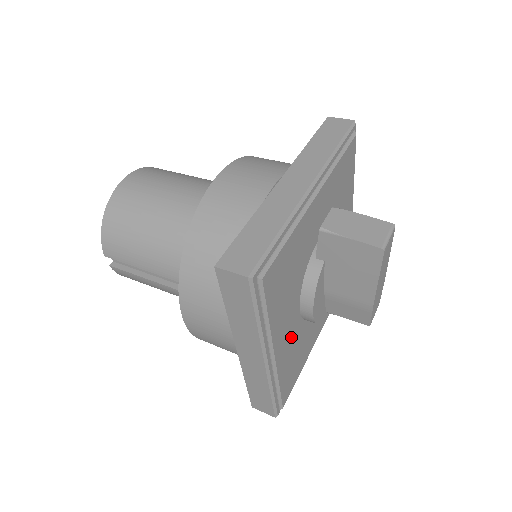
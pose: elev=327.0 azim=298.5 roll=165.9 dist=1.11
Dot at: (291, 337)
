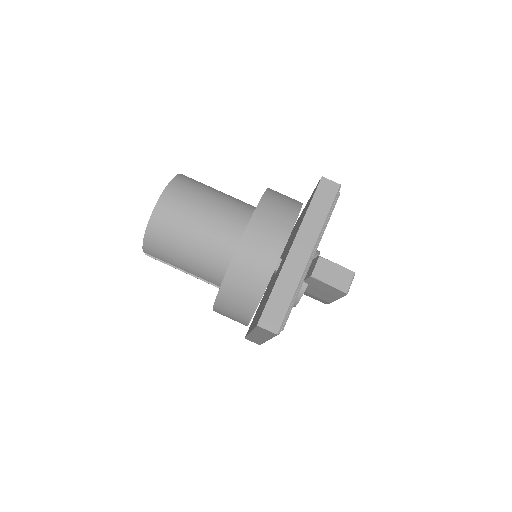
Dot at: occluded
